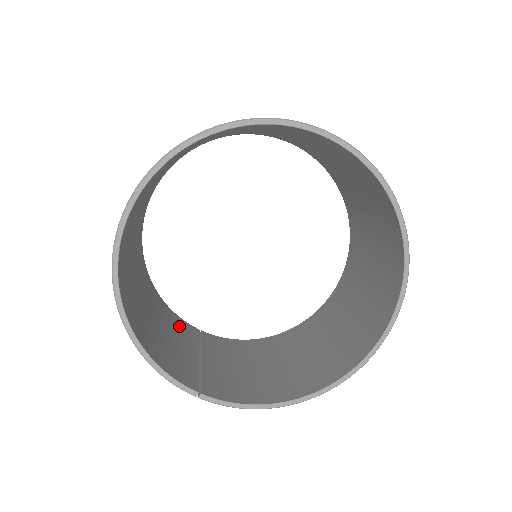
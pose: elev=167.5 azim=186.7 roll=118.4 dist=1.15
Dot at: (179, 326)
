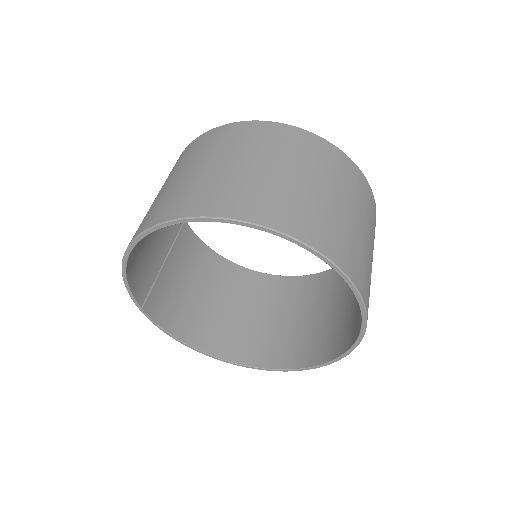
Dot at: occluded
